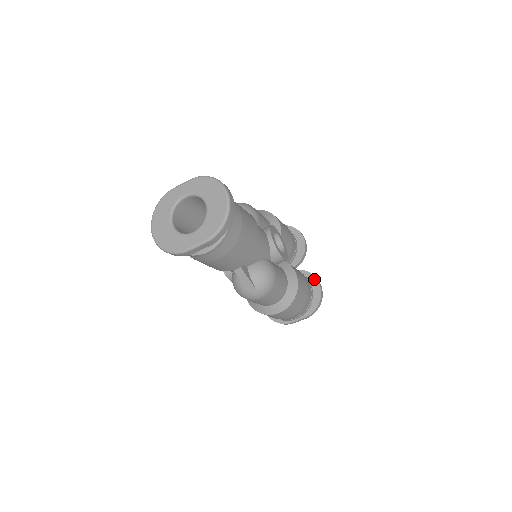
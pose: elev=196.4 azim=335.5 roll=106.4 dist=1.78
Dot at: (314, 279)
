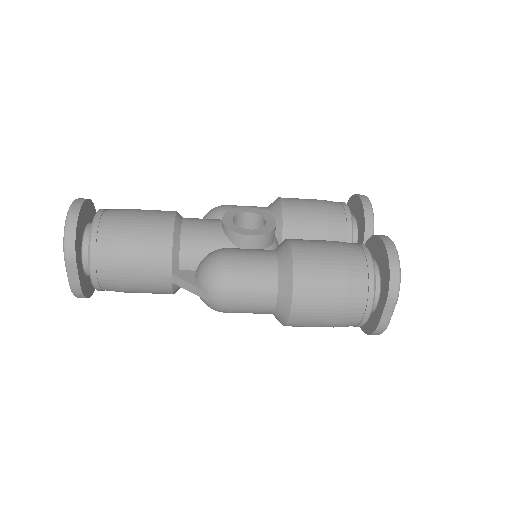
Dot at: (377, 240)
